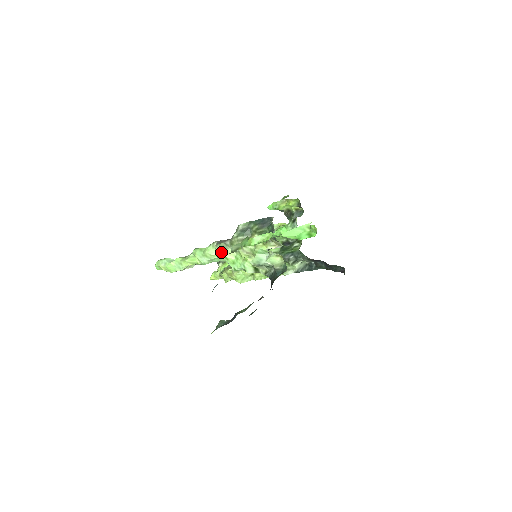
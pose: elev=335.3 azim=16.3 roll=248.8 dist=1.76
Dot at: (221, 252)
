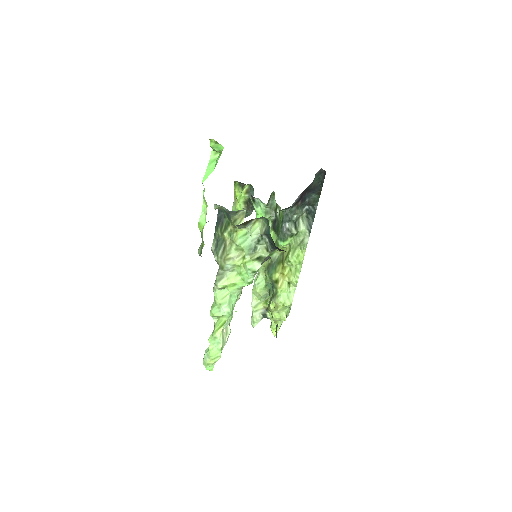
Dot at: (224, 285)
